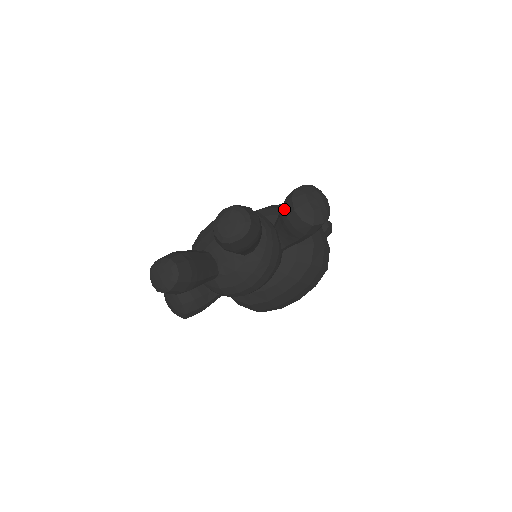
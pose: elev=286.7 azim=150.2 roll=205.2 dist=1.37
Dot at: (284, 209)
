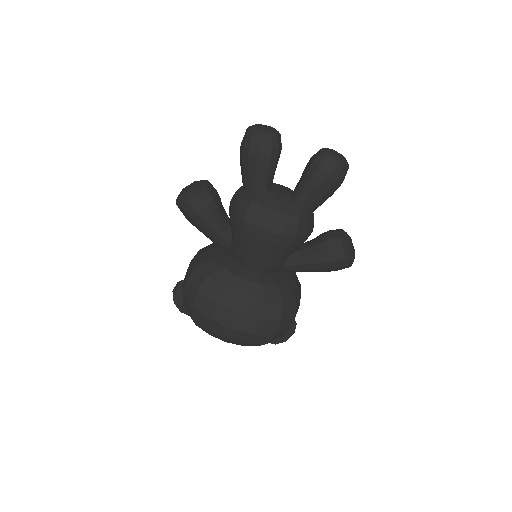
Dot at: (329, 230)
